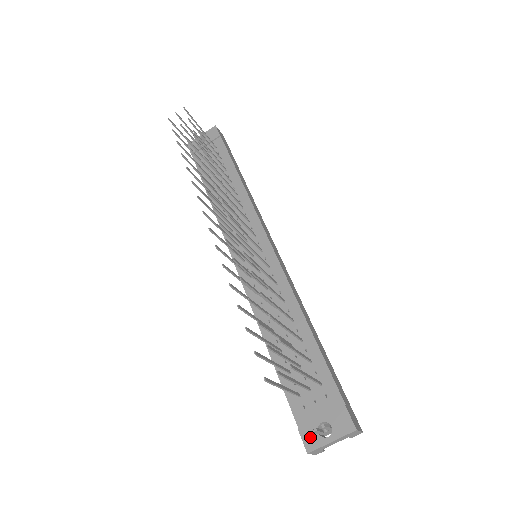
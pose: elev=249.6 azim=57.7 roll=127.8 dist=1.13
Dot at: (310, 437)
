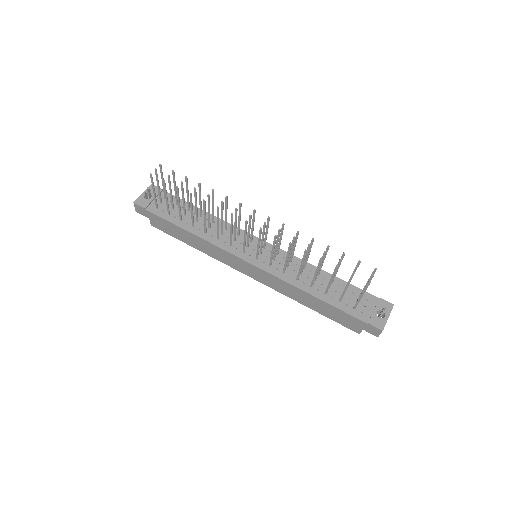
Dot at: (378, 323)
